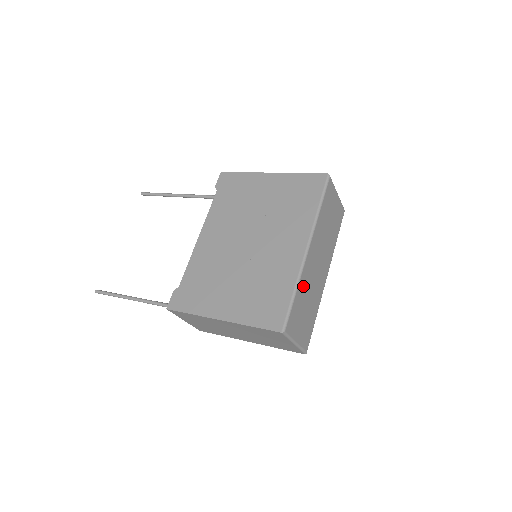
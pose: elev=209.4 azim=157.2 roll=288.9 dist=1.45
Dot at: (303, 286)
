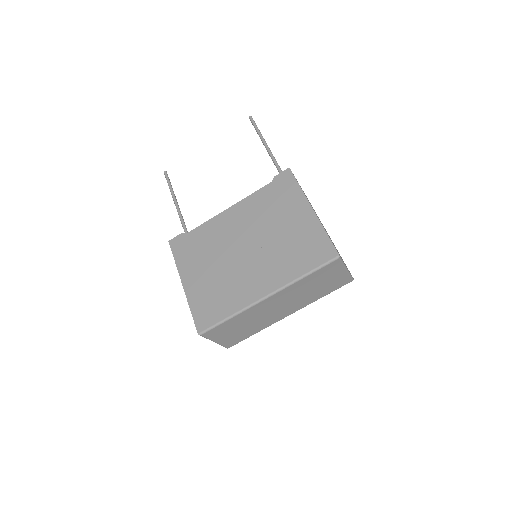
Dot at: (244, 316)
